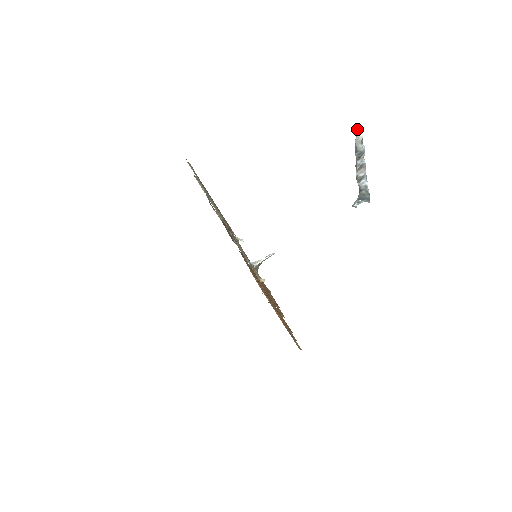
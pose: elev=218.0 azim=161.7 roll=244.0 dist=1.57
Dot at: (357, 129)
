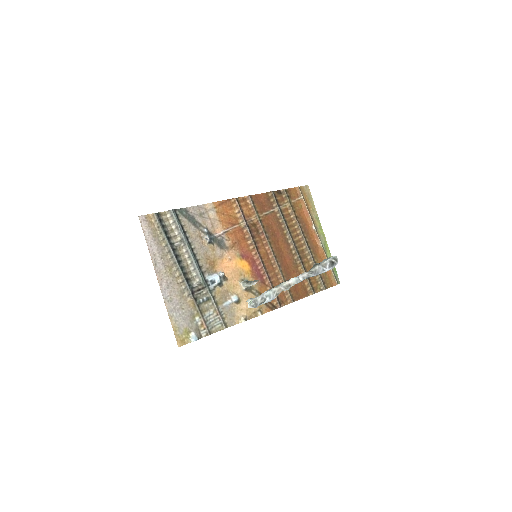
Dot at: occluded
